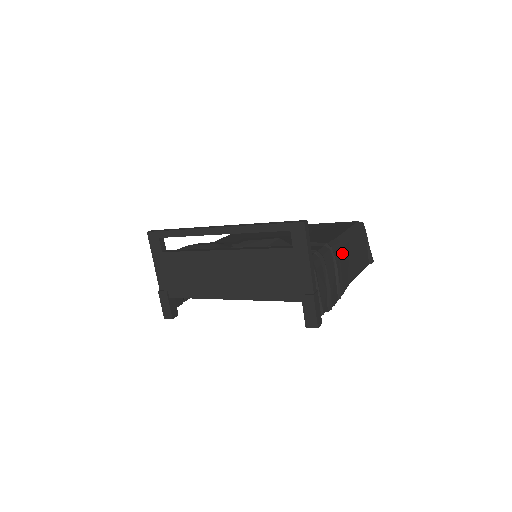
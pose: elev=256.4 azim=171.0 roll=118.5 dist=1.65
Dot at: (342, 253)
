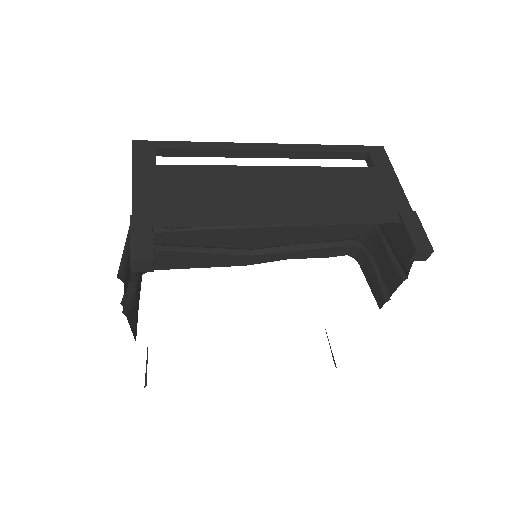
Dot at: occluded
